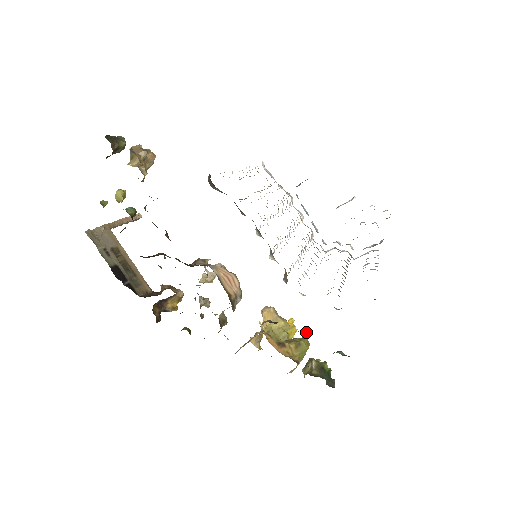
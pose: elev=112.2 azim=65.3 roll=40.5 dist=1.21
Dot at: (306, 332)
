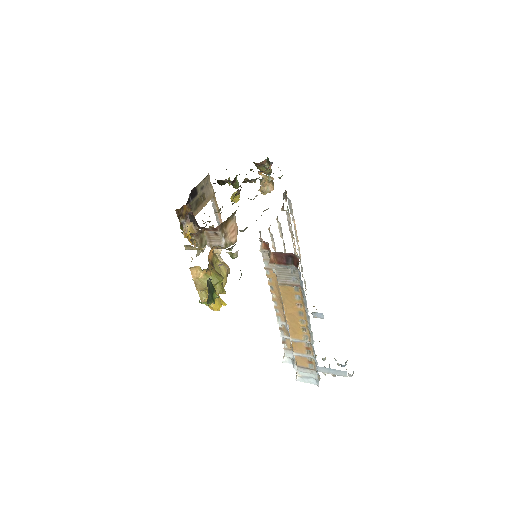
Dot at: occluded
